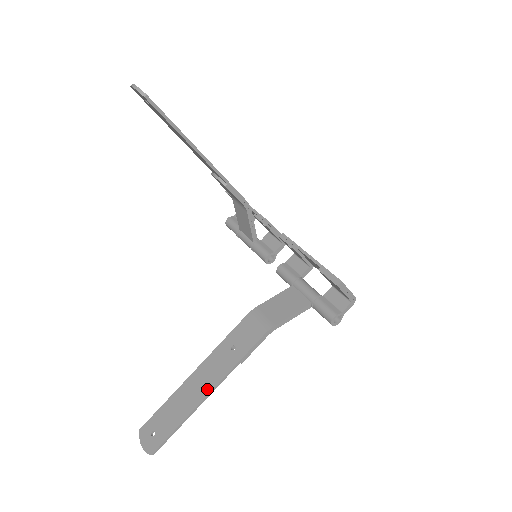
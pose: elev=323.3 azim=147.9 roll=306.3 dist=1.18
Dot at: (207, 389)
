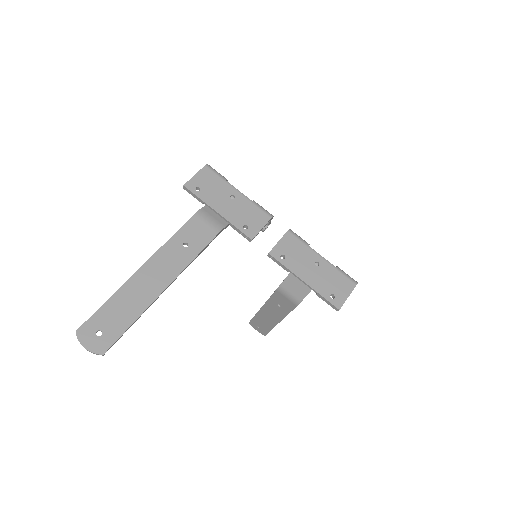
Dot at: (276, 320)
